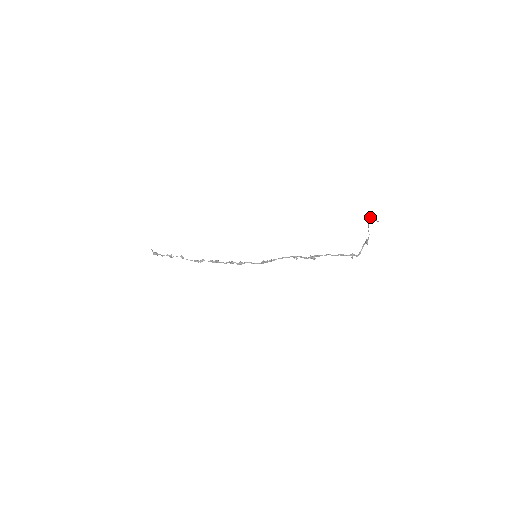
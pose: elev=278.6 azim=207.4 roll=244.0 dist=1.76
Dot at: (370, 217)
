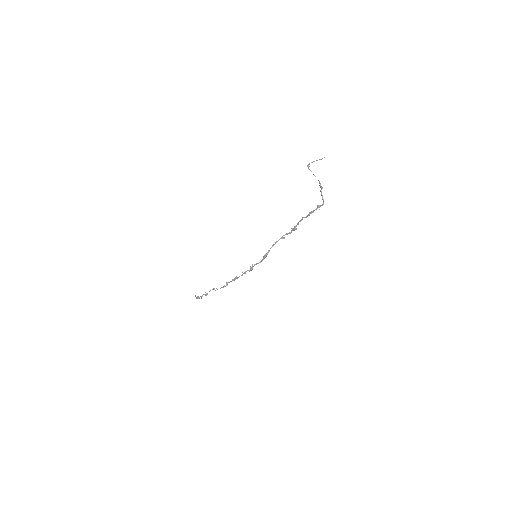
Dot at: occluded
